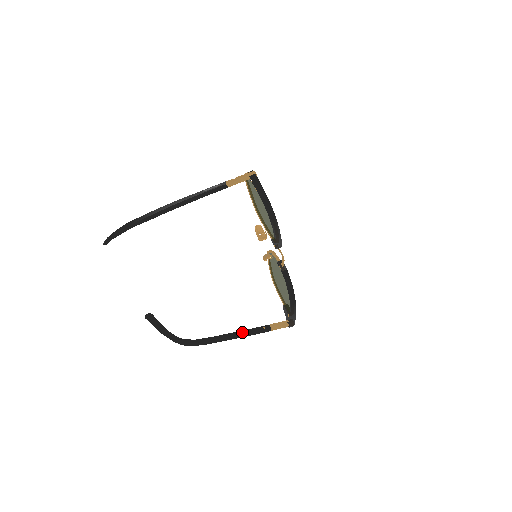
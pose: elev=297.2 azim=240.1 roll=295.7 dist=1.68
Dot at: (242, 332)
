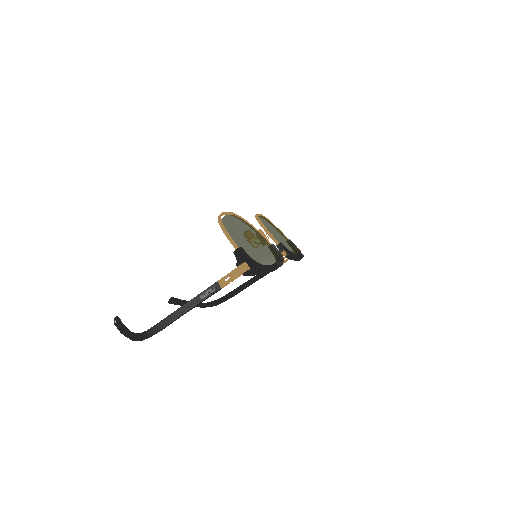
Dot at: (258, 276)
